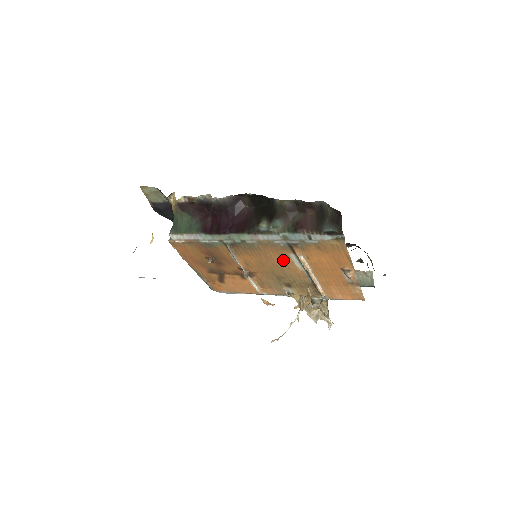
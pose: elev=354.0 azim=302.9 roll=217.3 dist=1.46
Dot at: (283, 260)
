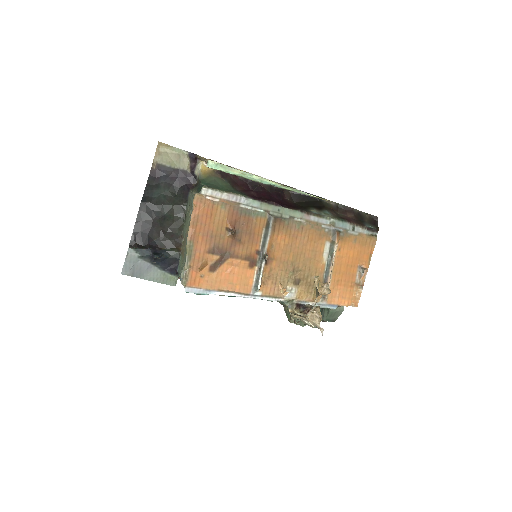
Dot at: (315, 248)
